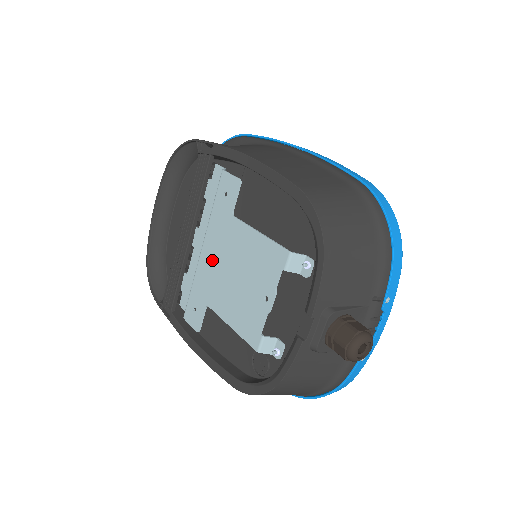
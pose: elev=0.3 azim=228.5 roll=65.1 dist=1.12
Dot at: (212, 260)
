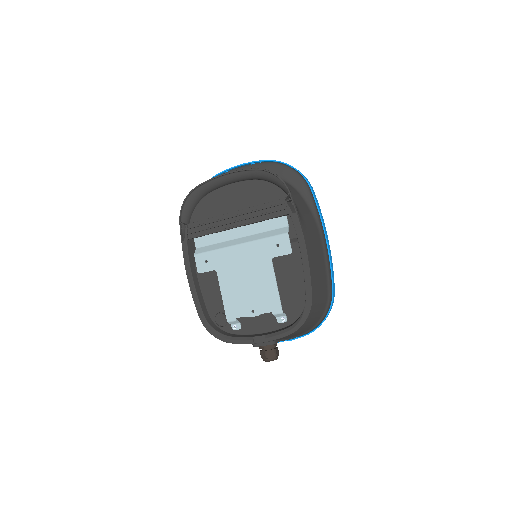
Dot at: (240, 258)
